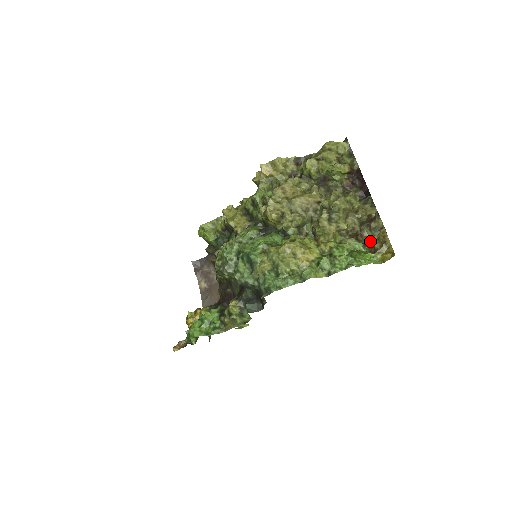
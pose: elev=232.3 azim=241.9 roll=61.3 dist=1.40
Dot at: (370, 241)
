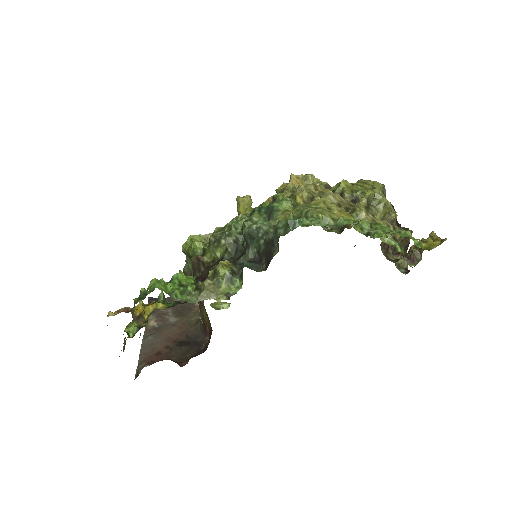
Dot at: (401, 258)
